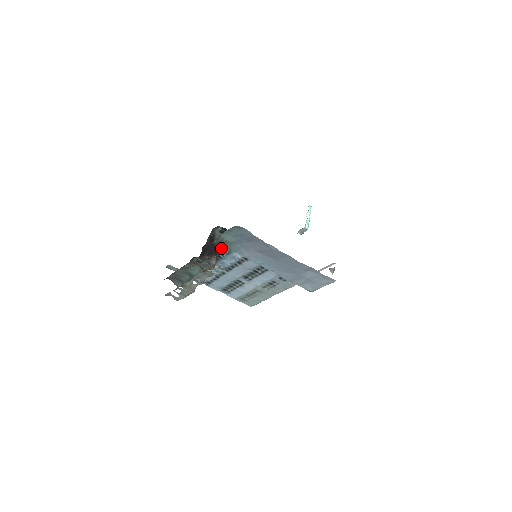
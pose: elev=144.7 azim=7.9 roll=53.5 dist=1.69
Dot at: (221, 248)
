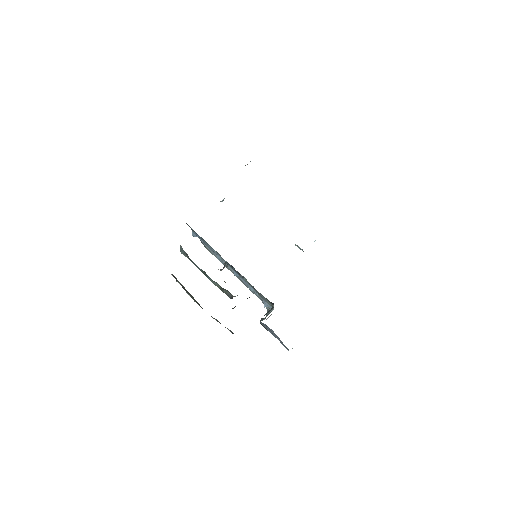
Dot at: occluded
